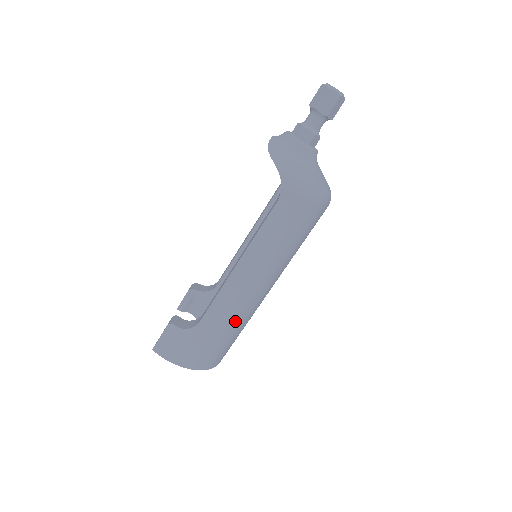
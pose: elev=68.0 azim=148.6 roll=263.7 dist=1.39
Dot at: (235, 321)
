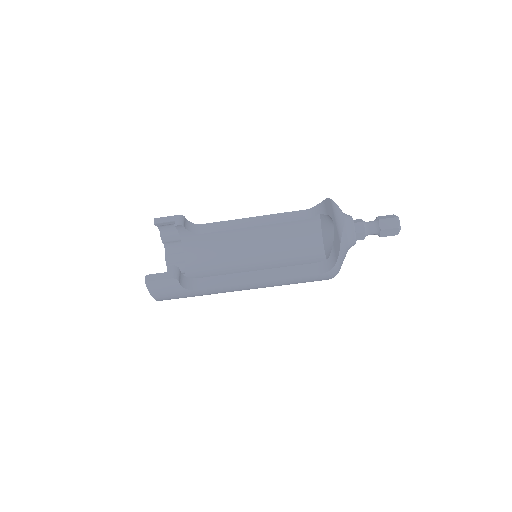
Dot at: occluded
